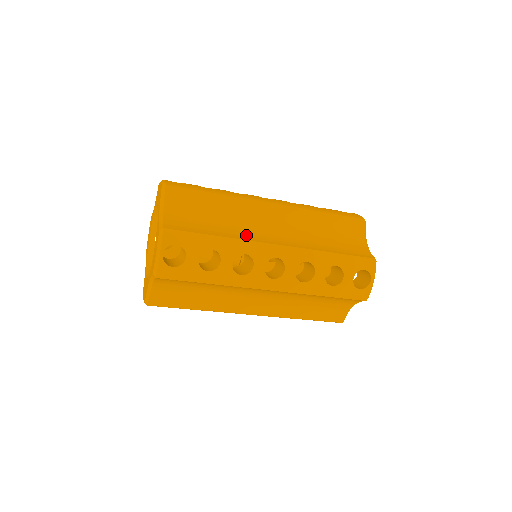
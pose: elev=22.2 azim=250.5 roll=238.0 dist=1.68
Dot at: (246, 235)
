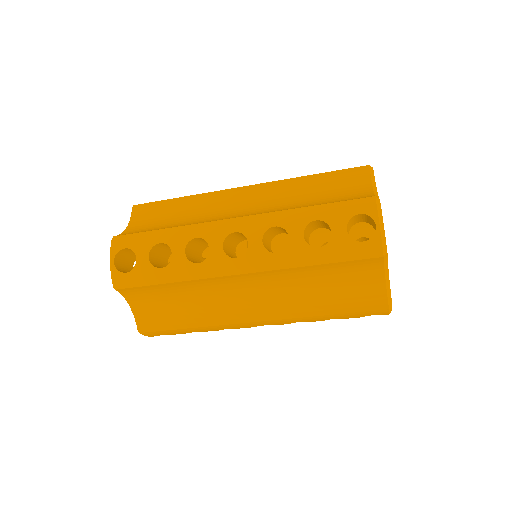
Dot at: (203, 221)
